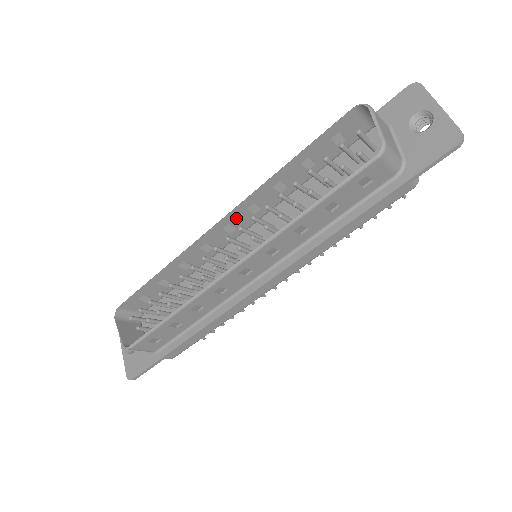
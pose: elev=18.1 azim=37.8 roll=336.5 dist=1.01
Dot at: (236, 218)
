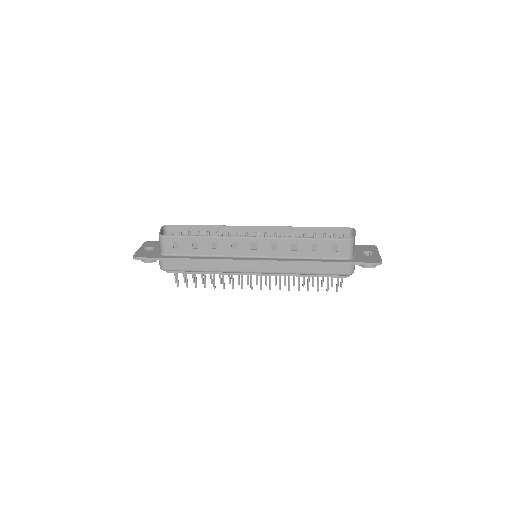
Dot at: occluded
